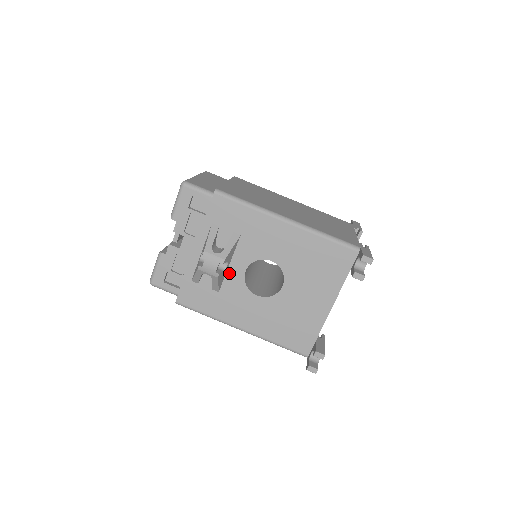
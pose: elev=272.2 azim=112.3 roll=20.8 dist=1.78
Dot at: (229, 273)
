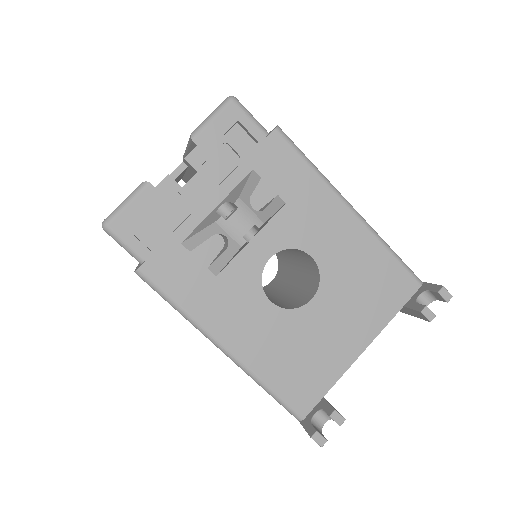
Dot at: (245, 252)
